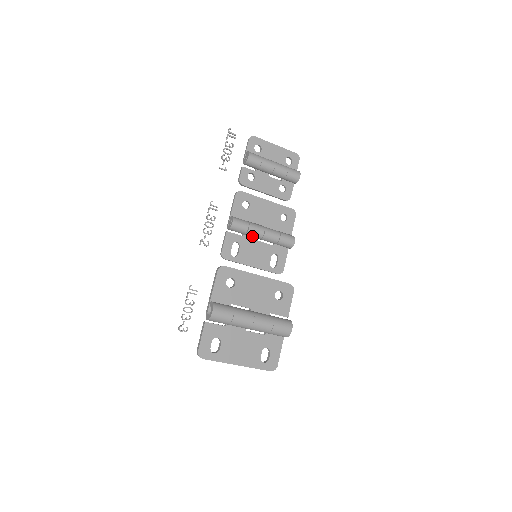
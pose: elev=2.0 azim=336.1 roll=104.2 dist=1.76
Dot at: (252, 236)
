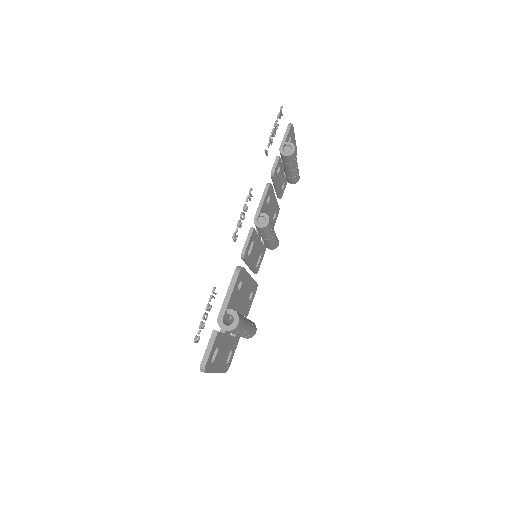
Dot at: (265, 236)
